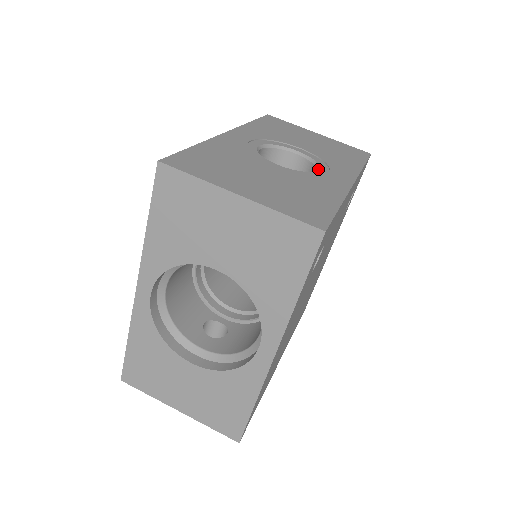
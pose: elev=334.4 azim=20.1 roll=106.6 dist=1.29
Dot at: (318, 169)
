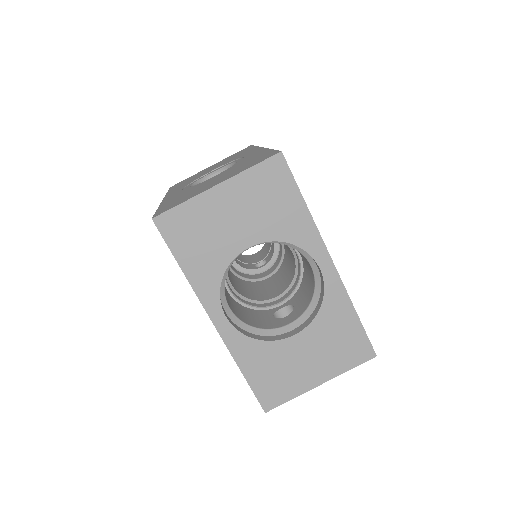
Dot at: (236, 162)
